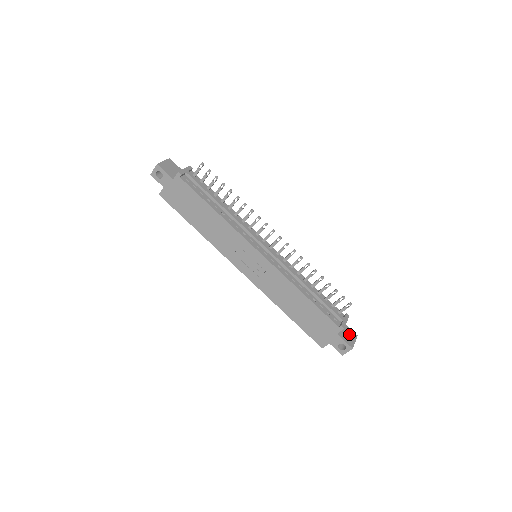
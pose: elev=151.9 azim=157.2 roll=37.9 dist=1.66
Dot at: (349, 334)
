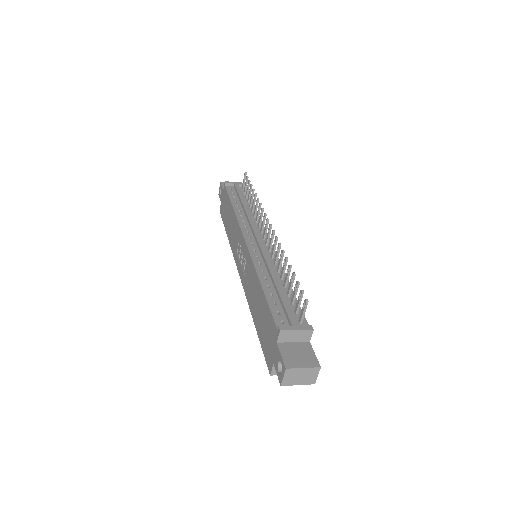
Dot at: (303, 356)
